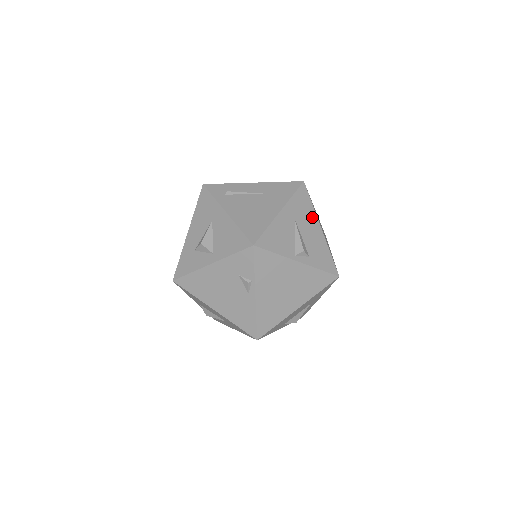
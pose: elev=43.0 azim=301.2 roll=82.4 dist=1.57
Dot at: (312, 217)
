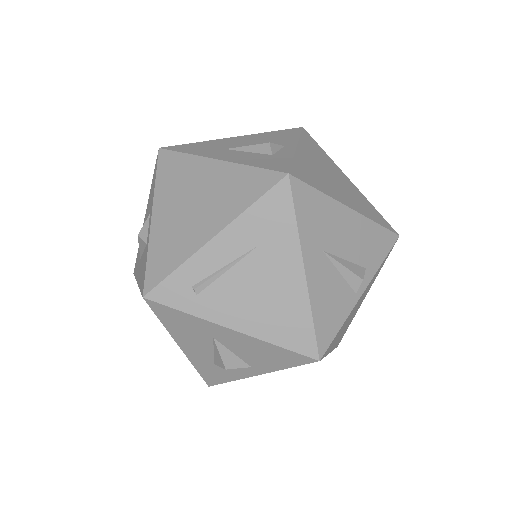
Dot at: (333, 212)
